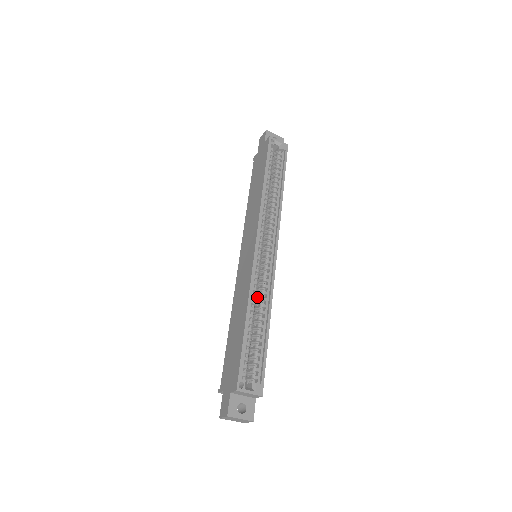
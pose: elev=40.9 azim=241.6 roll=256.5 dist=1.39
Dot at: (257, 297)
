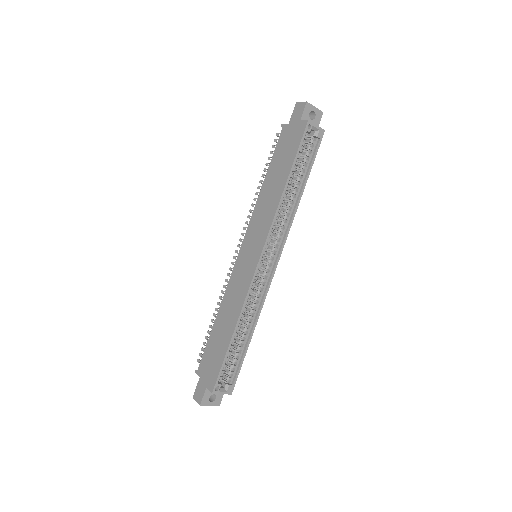
Dot at: (247, 306)
